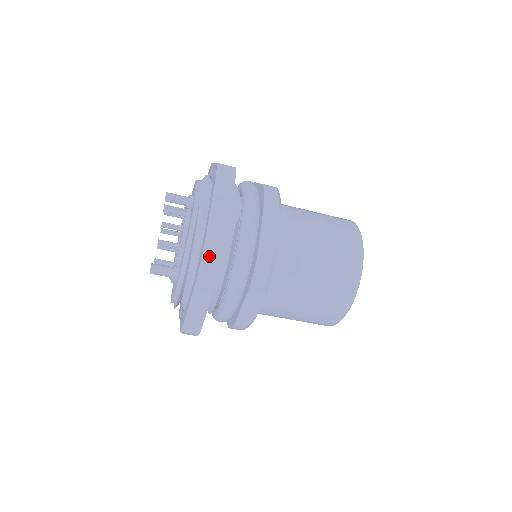
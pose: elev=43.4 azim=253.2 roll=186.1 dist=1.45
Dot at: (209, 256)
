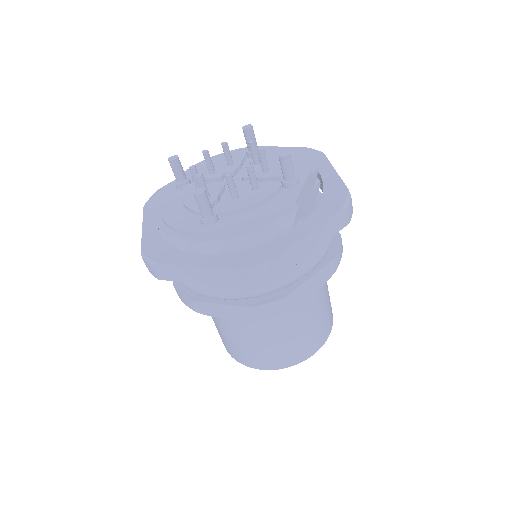
Dot at: (269, 270)
